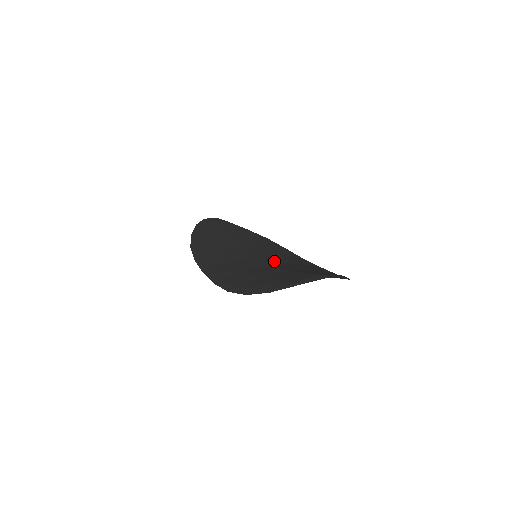
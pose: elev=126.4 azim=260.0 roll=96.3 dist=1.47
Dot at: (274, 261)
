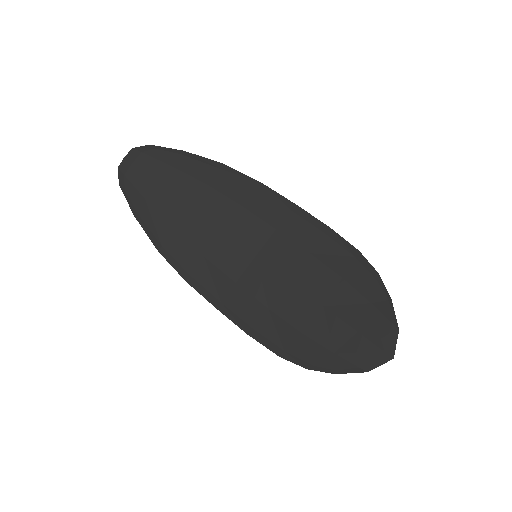
Dot at: (282, 260)
